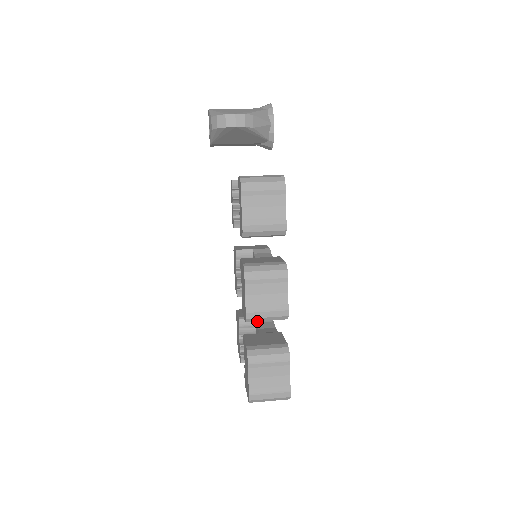
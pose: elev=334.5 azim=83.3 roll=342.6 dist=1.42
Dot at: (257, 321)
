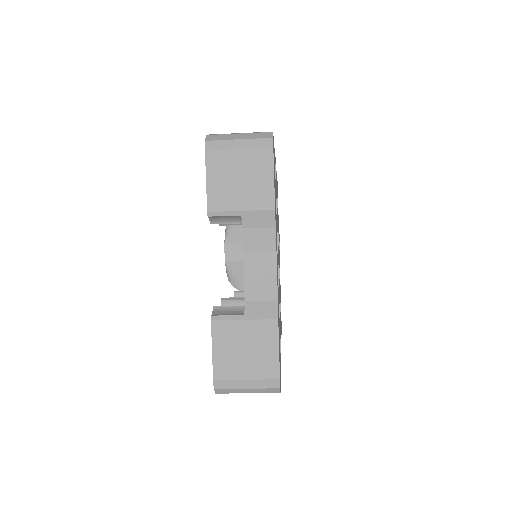
Dot at: occluded
